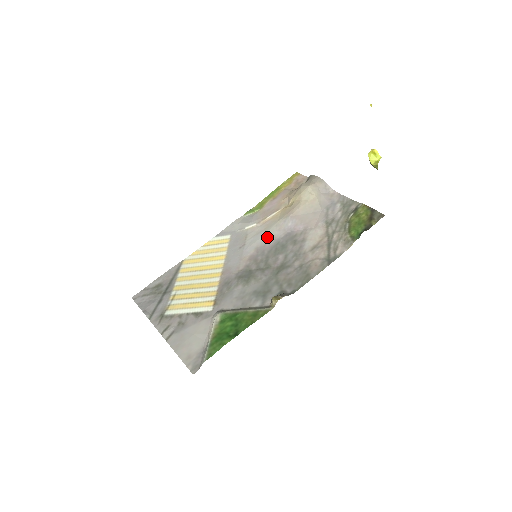
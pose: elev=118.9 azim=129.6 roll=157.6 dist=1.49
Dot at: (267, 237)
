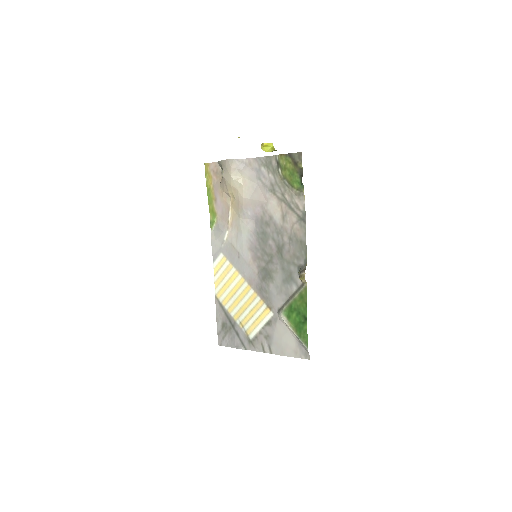
Dot at: (246, 235)
